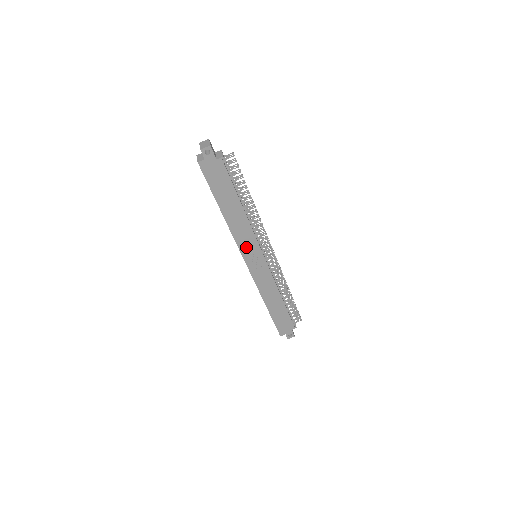
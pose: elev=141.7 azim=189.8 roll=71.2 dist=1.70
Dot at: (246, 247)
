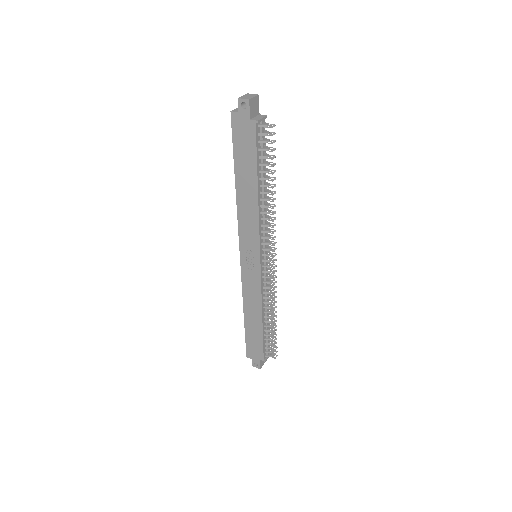
Dot at: (246, 238)
